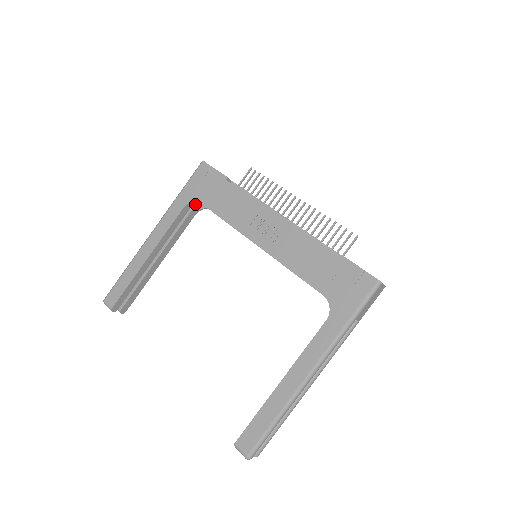
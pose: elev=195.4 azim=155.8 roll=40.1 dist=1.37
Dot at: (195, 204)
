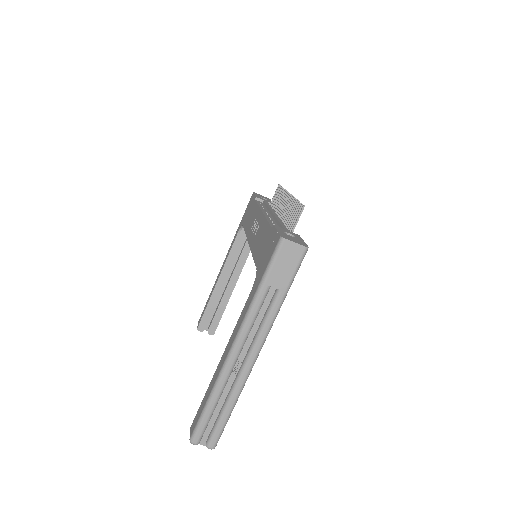
Dot at: occluded
